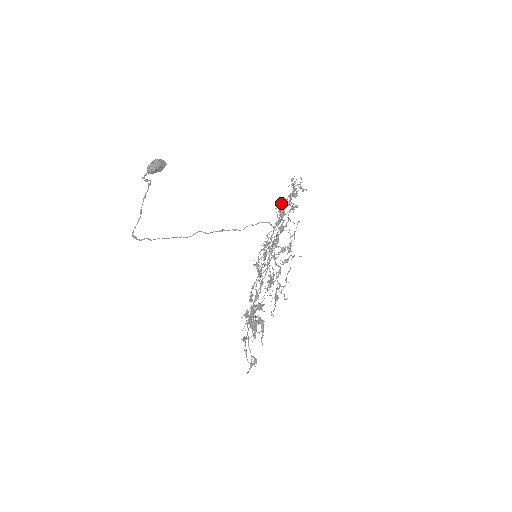
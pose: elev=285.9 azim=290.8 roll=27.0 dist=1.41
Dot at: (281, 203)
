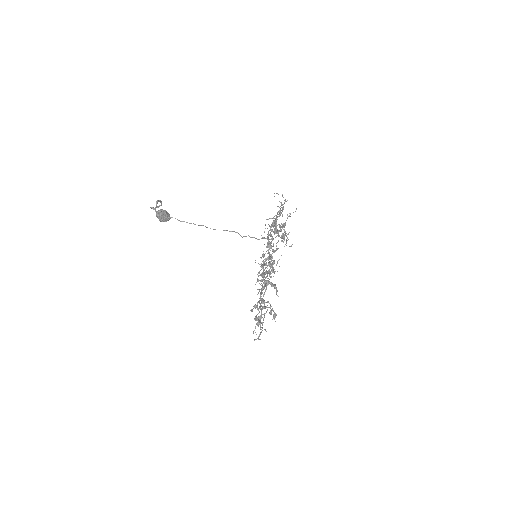
Dot at: occluded
